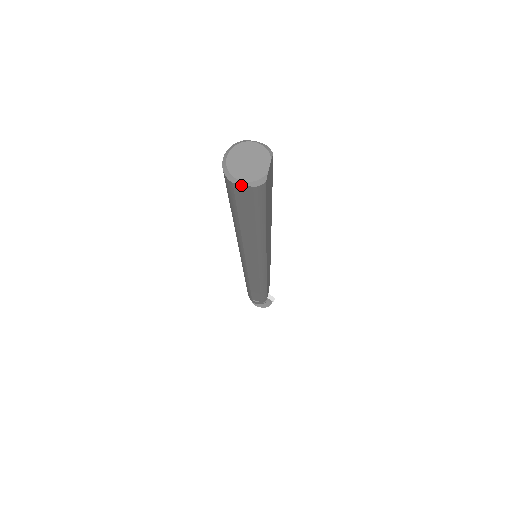
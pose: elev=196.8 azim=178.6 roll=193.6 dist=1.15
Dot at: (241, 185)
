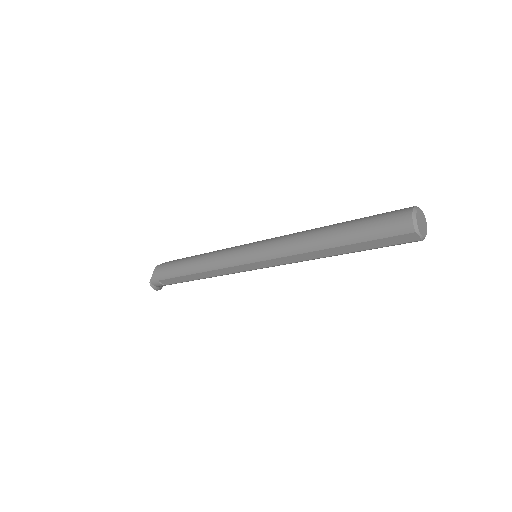
Dot at: (417, 236)
